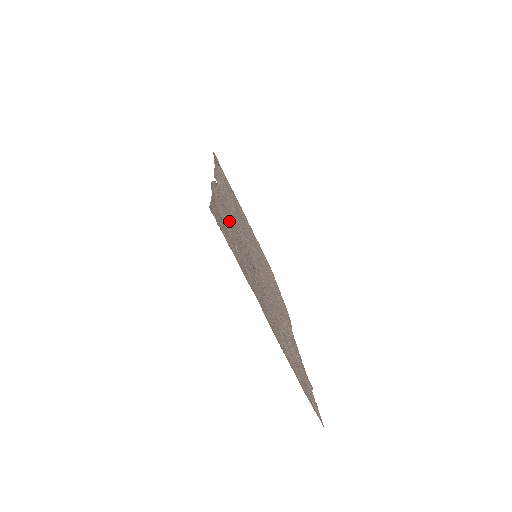
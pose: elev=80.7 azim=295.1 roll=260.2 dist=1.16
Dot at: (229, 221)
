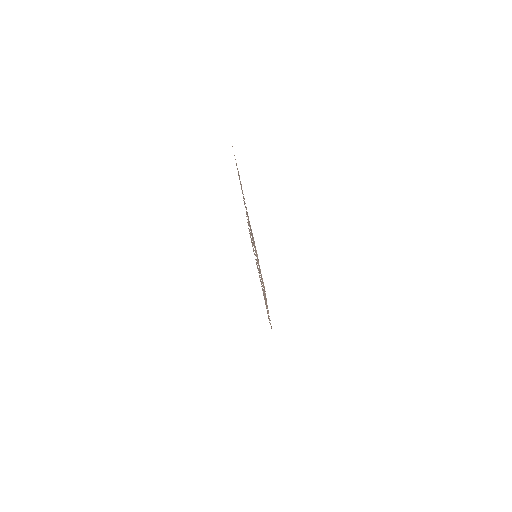
Dot at: occluded
